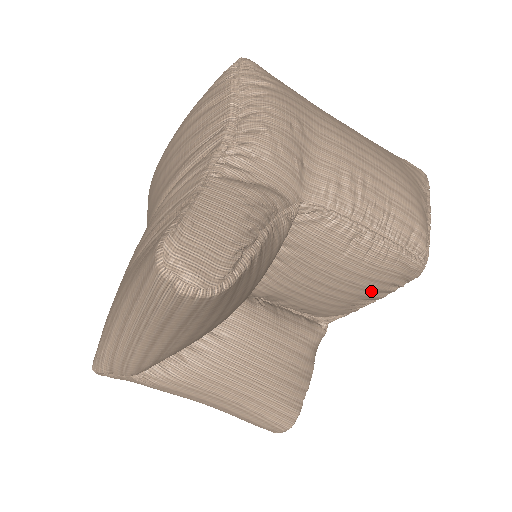
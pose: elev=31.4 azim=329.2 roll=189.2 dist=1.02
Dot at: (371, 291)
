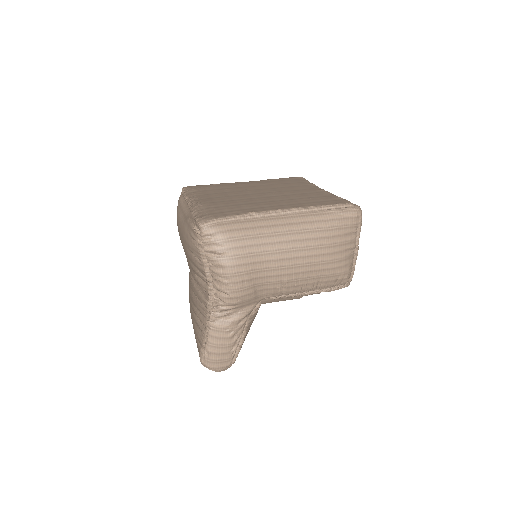
Dot at: occluded
